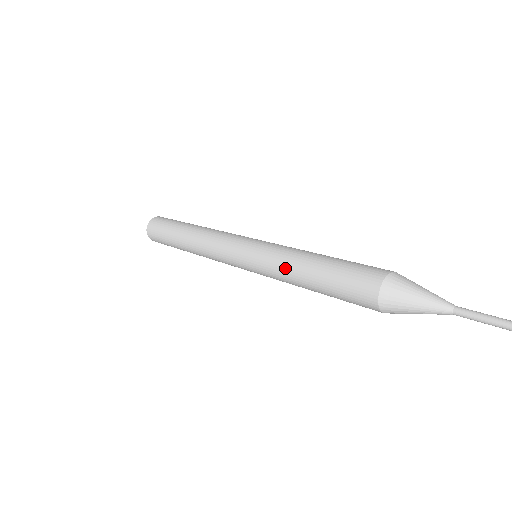
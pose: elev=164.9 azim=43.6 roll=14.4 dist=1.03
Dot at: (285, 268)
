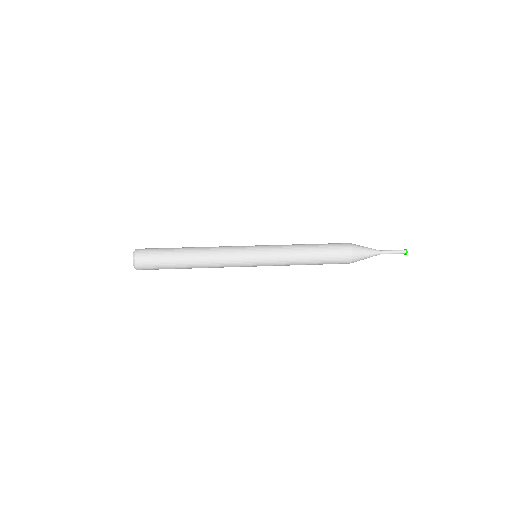
Dot at: (292, 254)
